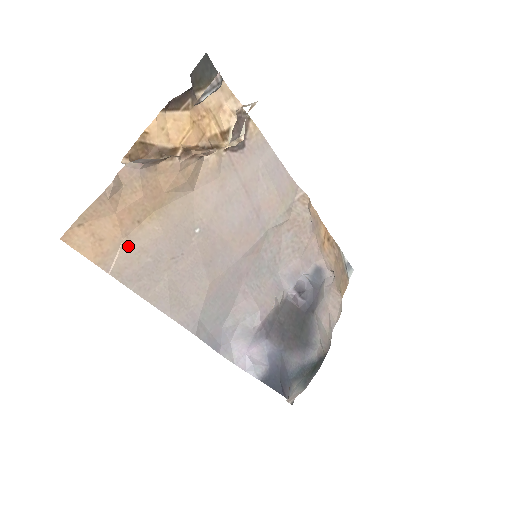
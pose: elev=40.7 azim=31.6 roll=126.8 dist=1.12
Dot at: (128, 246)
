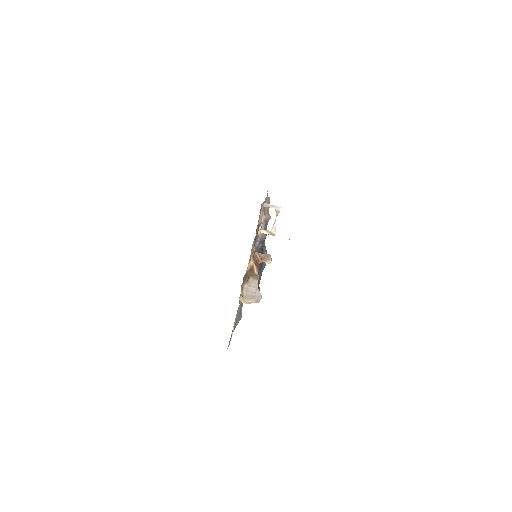
Dot at: (235, 322)
